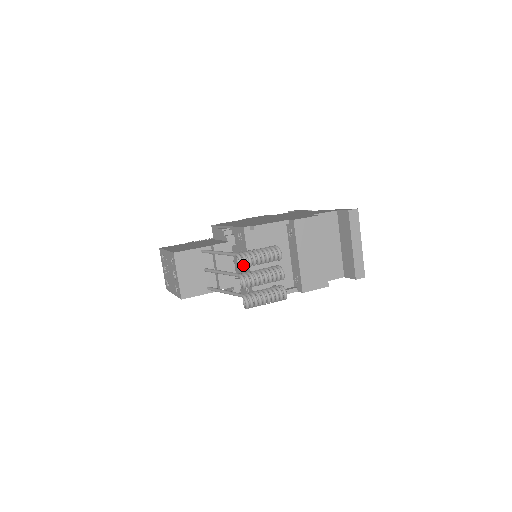
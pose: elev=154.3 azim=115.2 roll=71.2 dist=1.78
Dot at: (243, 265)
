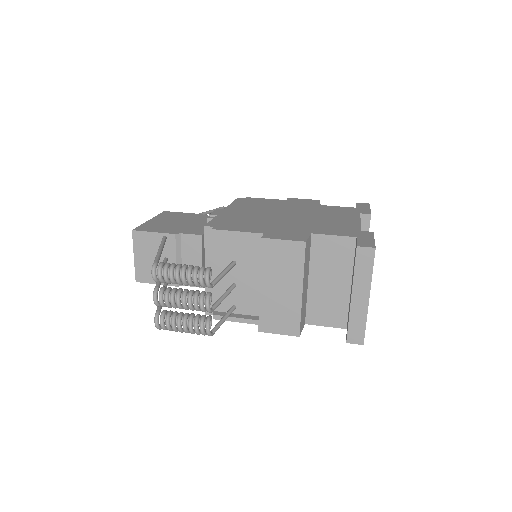
Dot at: (163, 278)
